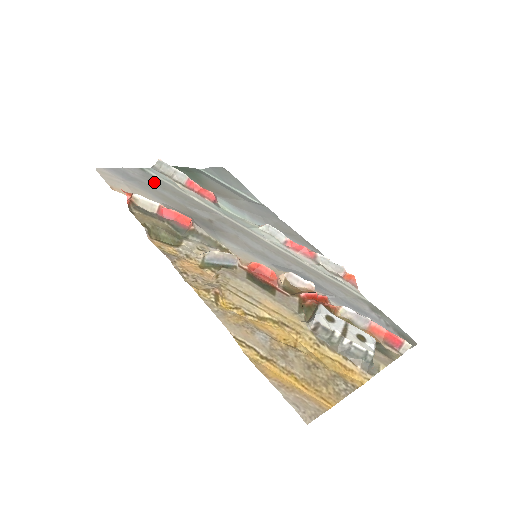
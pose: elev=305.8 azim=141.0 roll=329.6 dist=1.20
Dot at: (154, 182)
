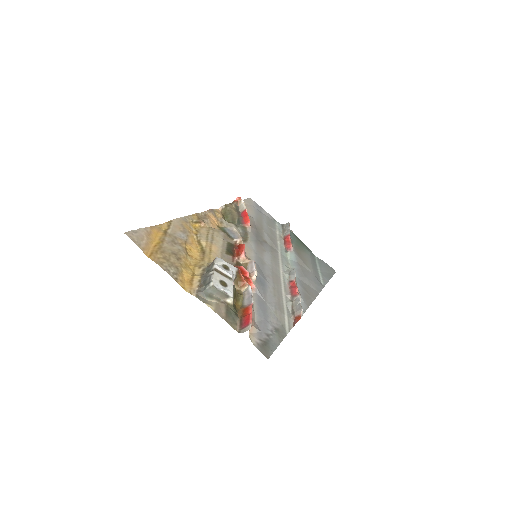
Dot at: (269, 221)
